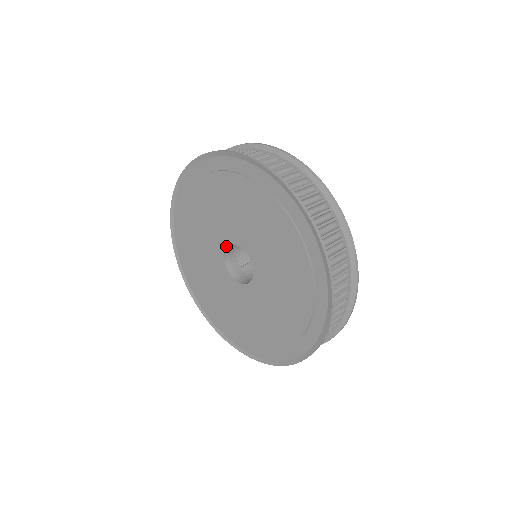
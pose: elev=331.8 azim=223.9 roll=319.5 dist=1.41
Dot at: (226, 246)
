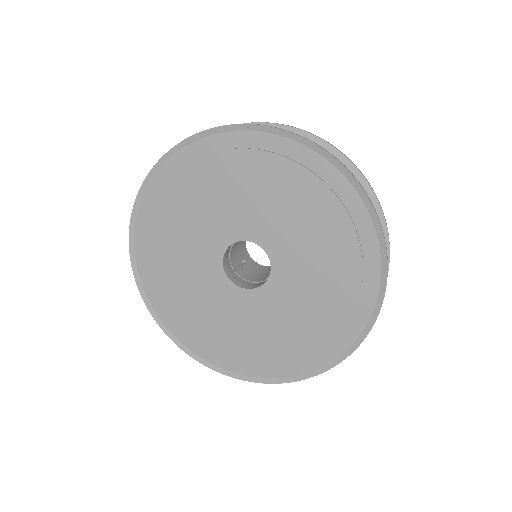
Dot at: (231, 242)
